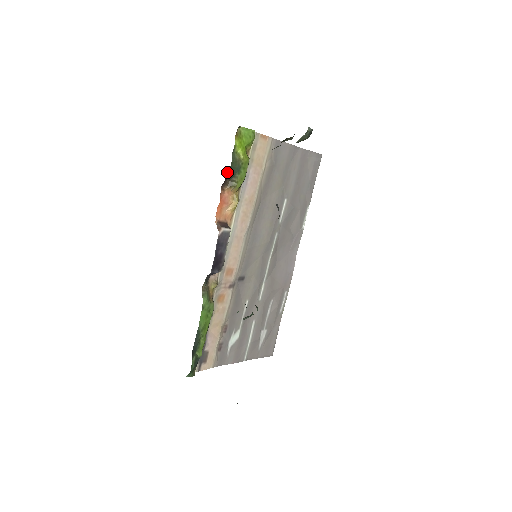
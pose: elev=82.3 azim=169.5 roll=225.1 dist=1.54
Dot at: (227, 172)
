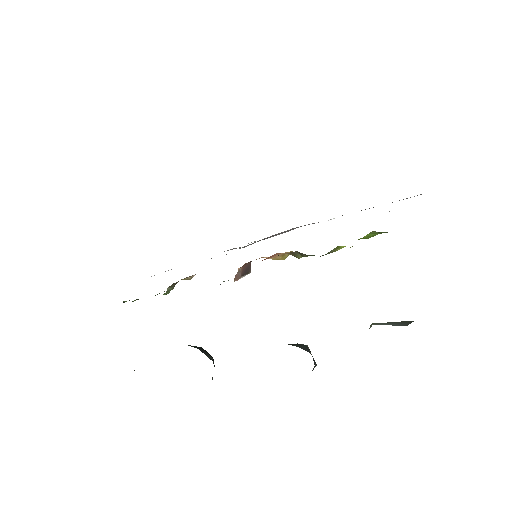
Dot at: occluded
